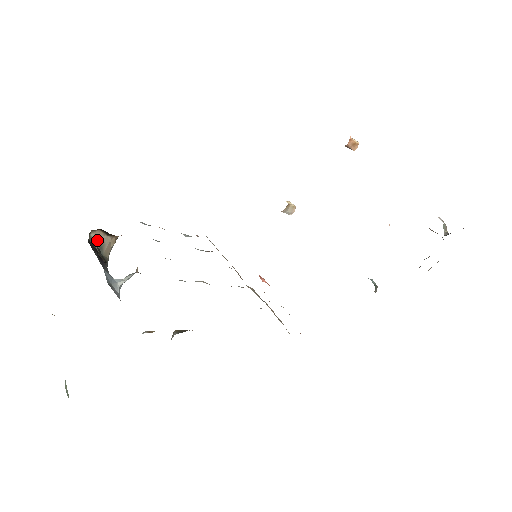
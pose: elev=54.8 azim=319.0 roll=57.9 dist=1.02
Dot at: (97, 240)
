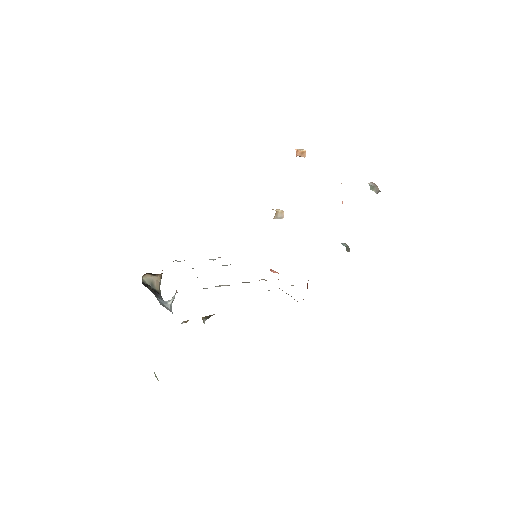
Dot at: (148, 281)
